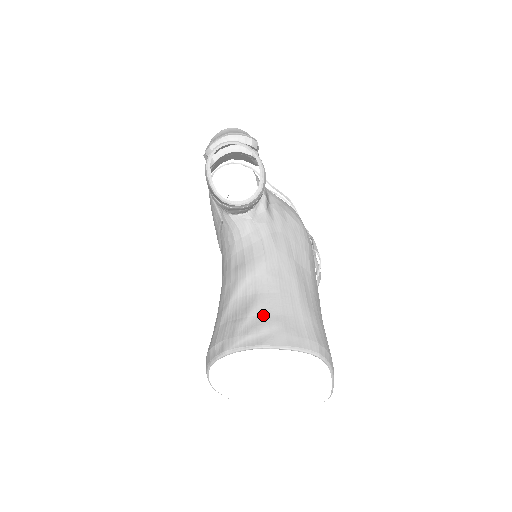
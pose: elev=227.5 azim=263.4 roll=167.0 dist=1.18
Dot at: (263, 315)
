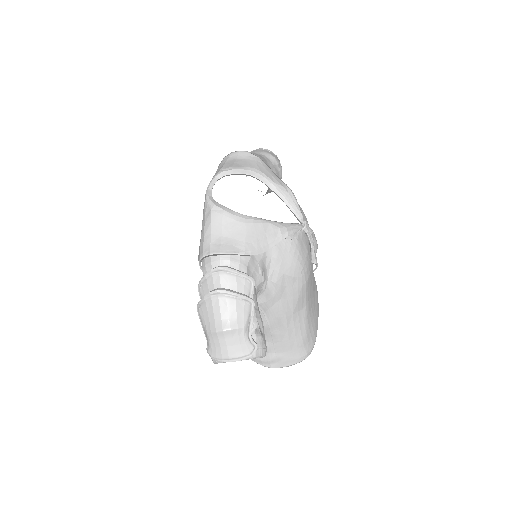
Dot at: (271, 354)
